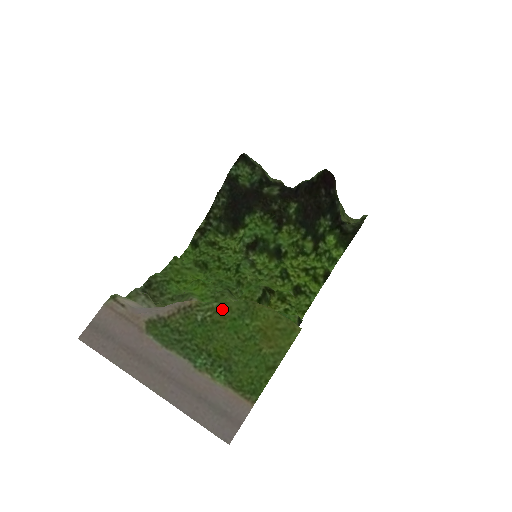
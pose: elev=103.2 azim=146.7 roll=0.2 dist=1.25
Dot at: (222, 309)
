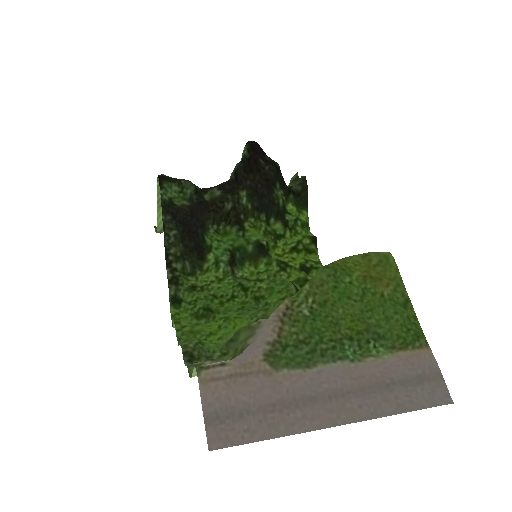
Dot at: (317, 287)
